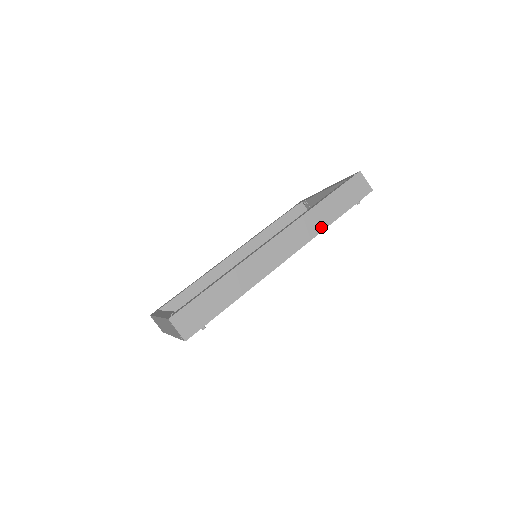
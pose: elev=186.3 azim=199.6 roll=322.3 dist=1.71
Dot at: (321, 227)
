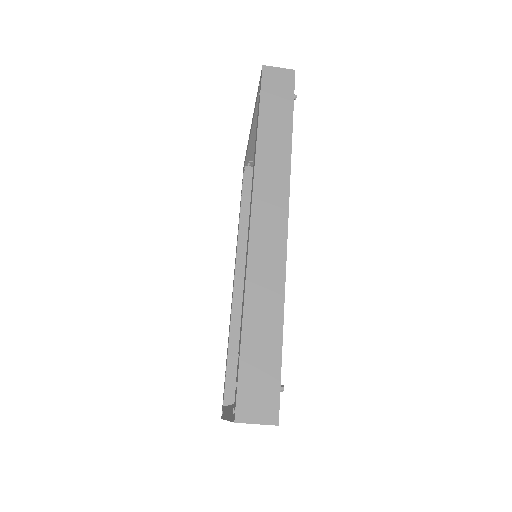
Dot at: (285, 157)
